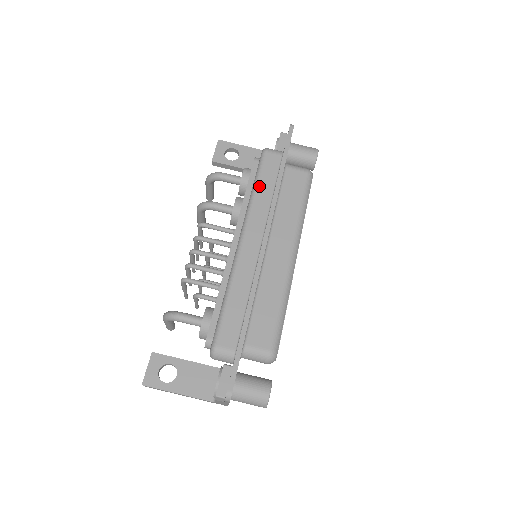
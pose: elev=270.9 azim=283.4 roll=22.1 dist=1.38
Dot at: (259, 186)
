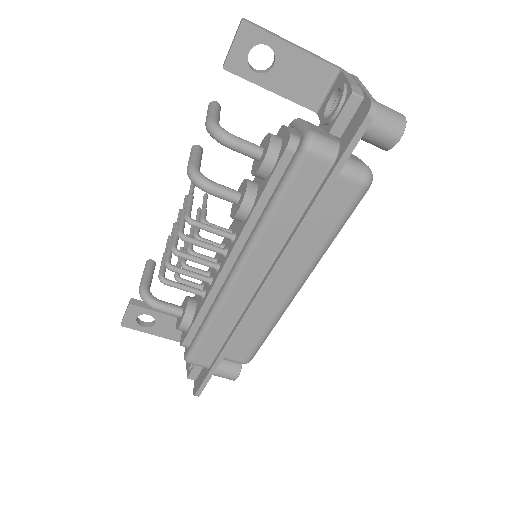
Dot at: (279, 210)
